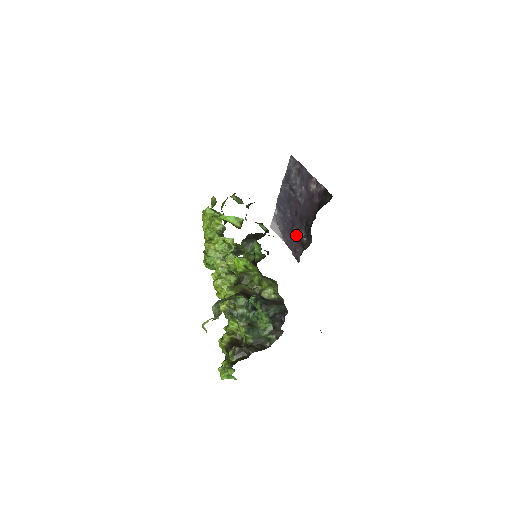
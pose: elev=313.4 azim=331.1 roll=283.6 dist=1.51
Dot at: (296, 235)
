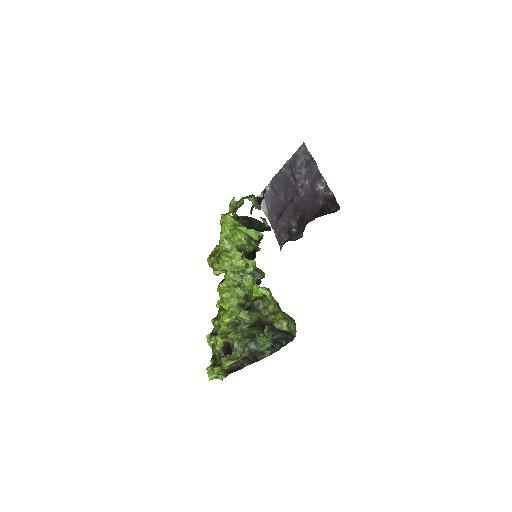
Dot at: (285, 221)
